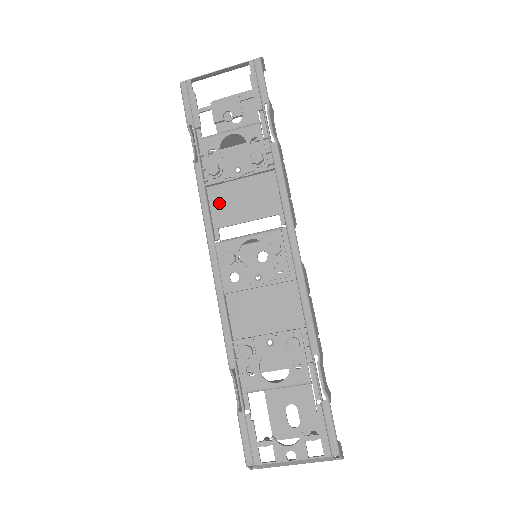
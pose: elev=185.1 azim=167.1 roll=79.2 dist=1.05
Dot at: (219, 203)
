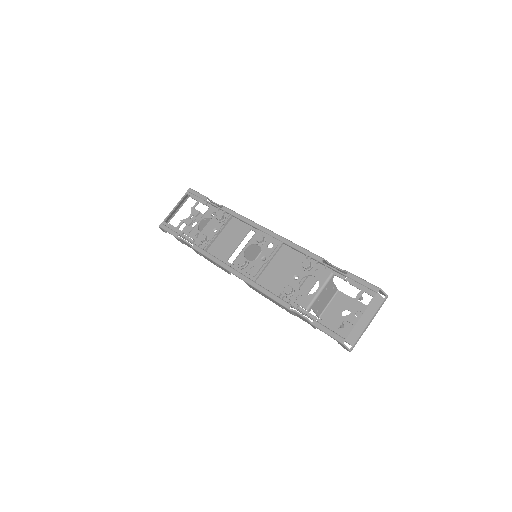
Dot at: (218, 251)
